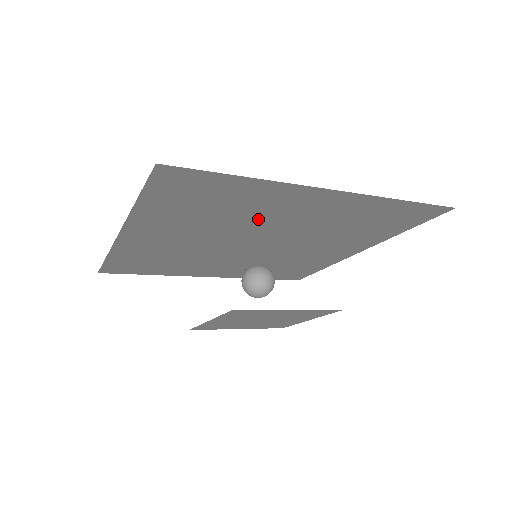
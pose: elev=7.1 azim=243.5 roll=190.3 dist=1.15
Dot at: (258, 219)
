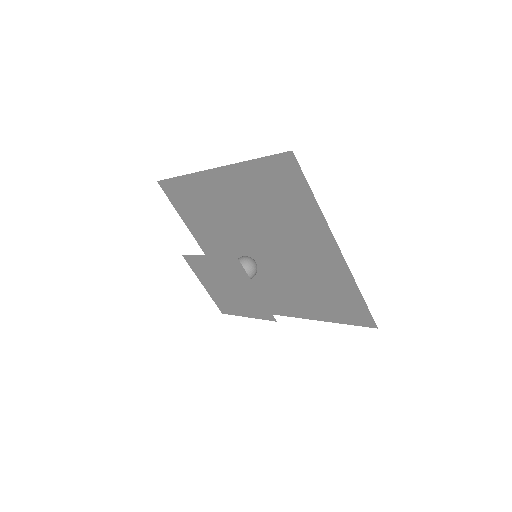
Dot at: (286, 233)
